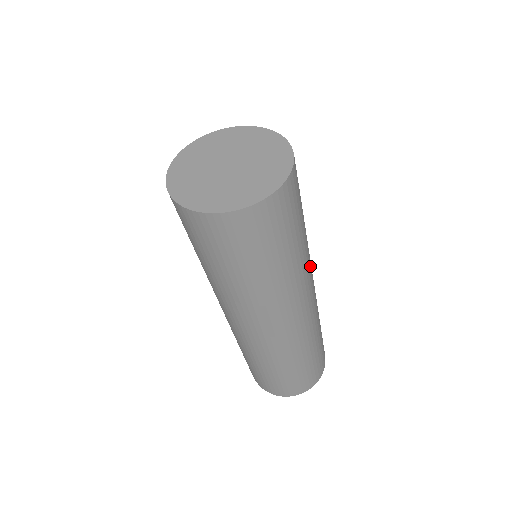
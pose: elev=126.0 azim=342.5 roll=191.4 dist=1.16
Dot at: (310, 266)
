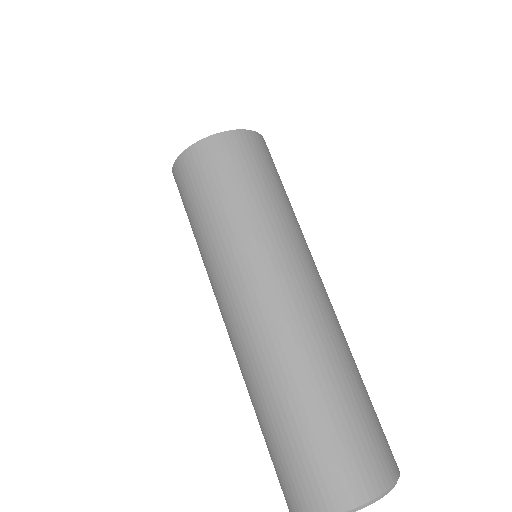
Dot at: (290, 252)
